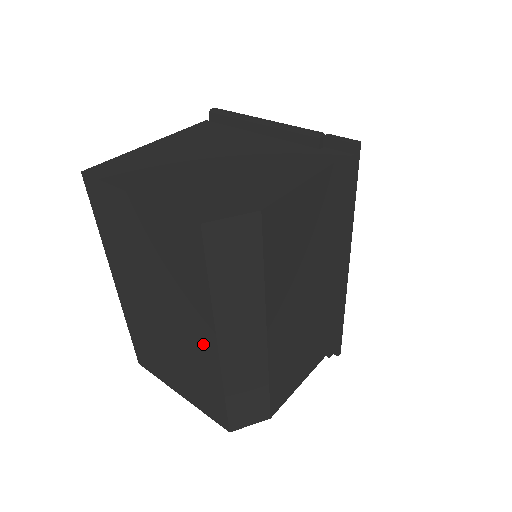
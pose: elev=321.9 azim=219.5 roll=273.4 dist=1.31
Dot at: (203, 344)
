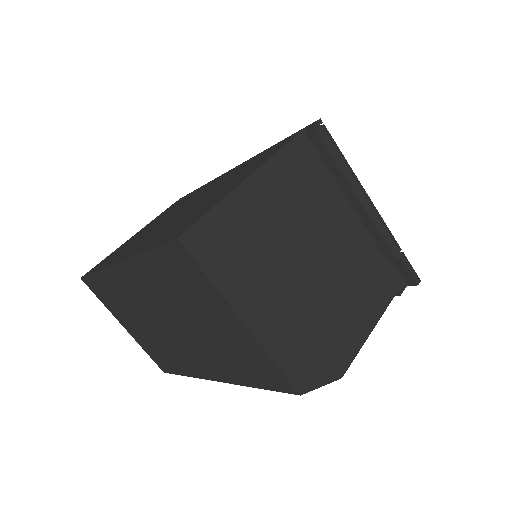
Dot at: (201, 367)
